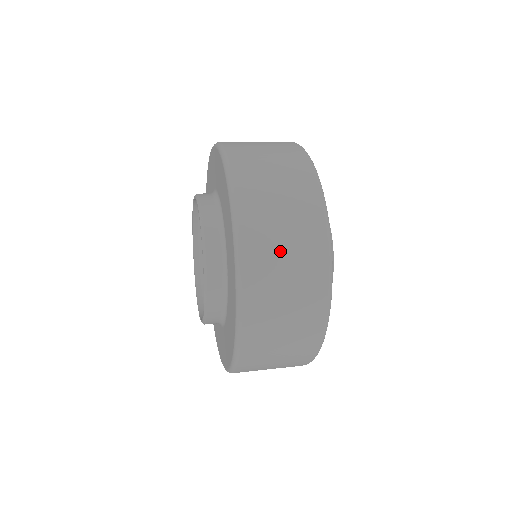
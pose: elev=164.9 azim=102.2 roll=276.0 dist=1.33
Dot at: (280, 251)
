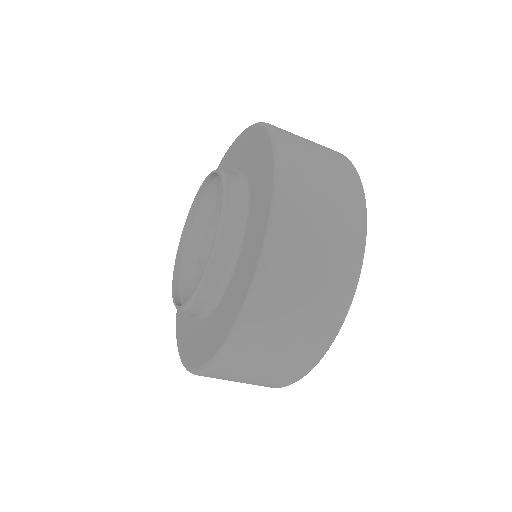
Dot at: (309, 268)
